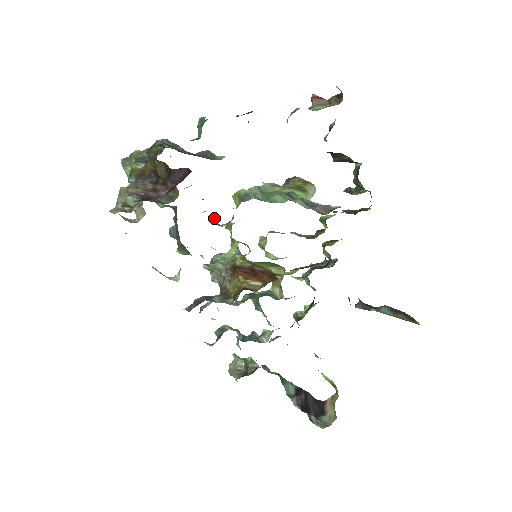
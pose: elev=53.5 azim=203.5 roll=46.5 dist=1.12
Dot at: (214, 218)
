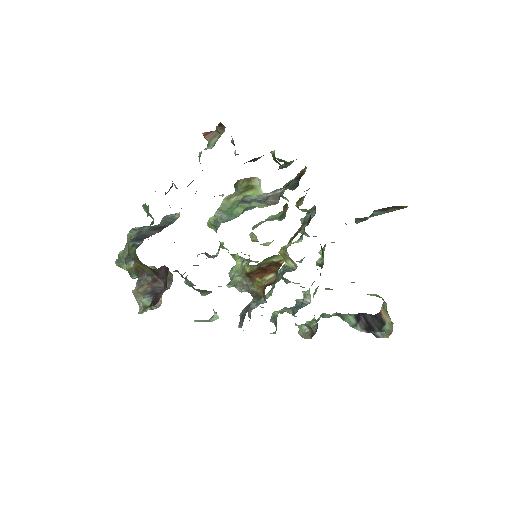
Dot at: (207, 254)
